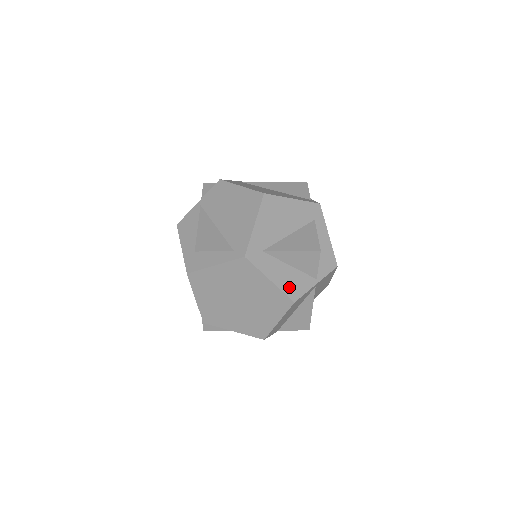
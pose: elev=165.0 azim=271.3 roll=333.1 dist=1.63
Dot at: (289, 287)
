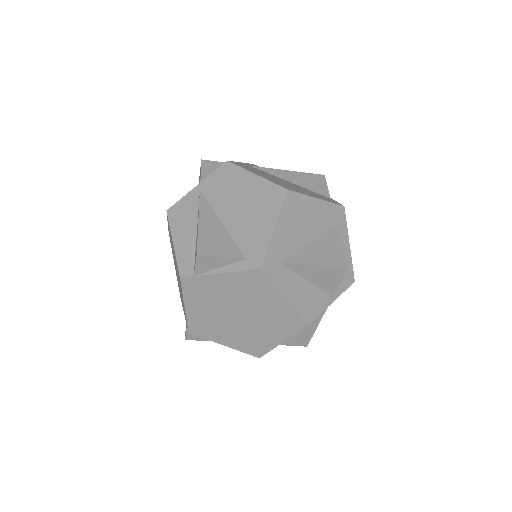
Dot at: (304, 306)
